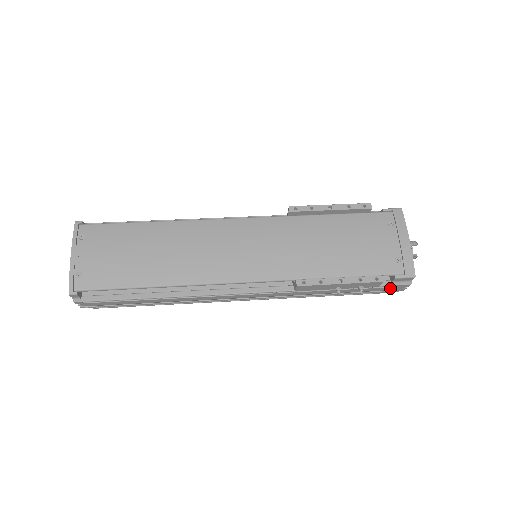
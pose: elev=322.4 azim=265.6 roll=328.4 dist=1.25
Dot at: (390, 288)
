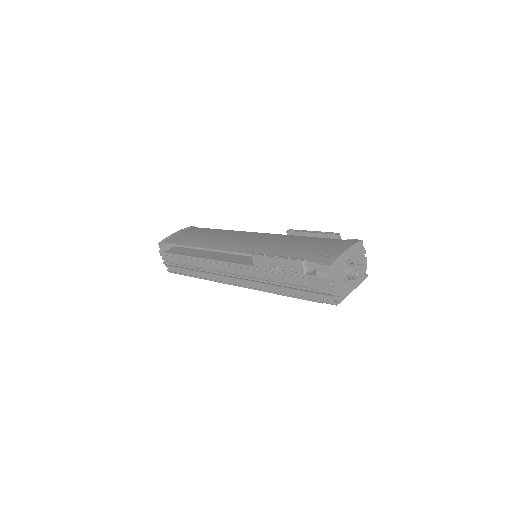
Dot at: (318, 284)
